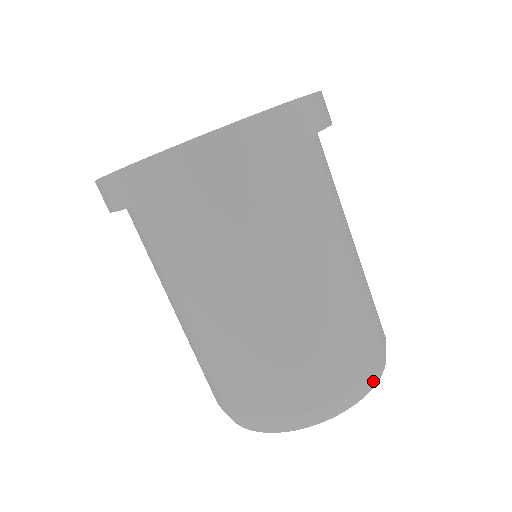
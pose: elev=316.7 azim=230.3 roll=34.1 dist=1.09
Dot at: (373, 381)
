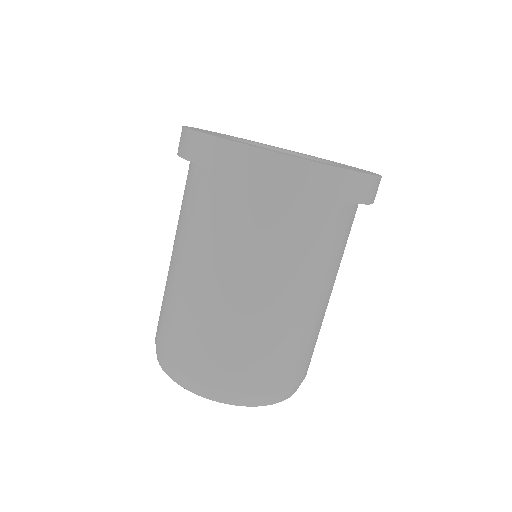
Dot at: occluded
